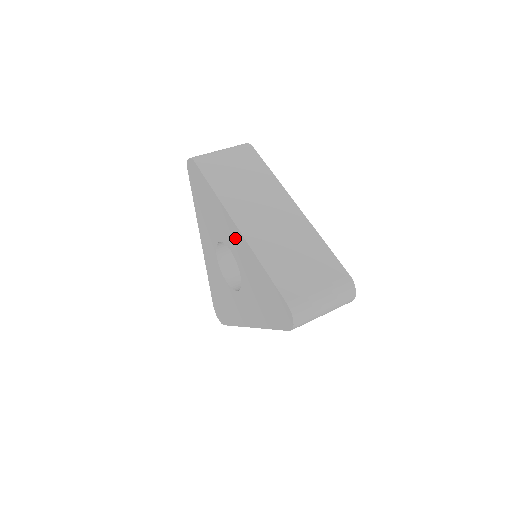
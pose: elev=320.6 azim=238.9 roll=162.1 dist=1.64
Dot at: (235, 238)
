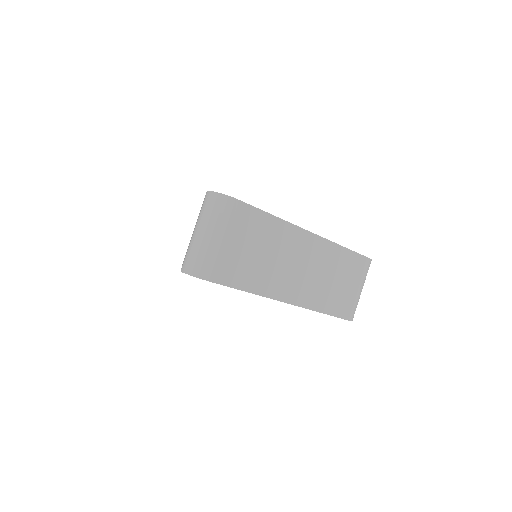
Dot at: occluded
